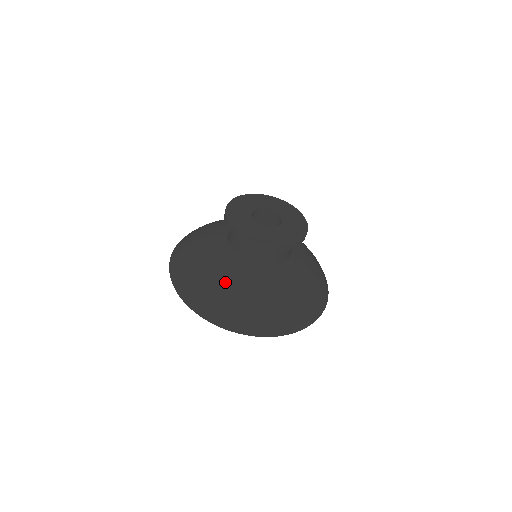
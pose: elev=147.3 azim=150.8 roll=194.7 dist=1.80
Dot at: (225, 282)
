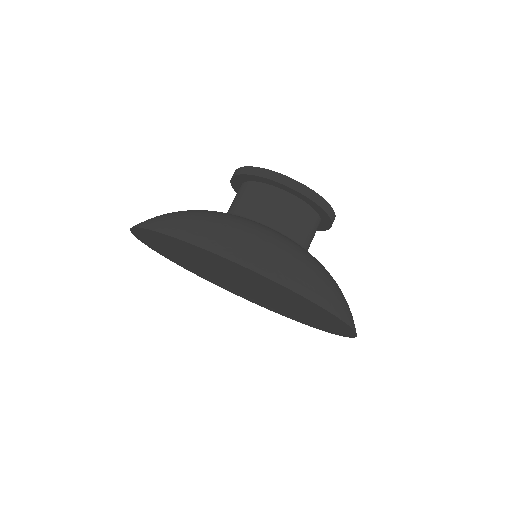
Dot at: (235, 220)
